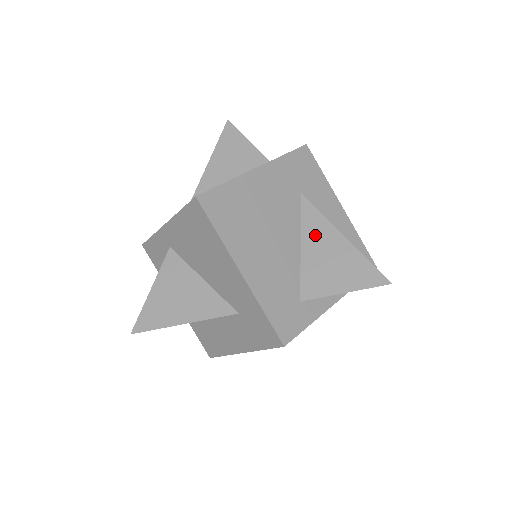
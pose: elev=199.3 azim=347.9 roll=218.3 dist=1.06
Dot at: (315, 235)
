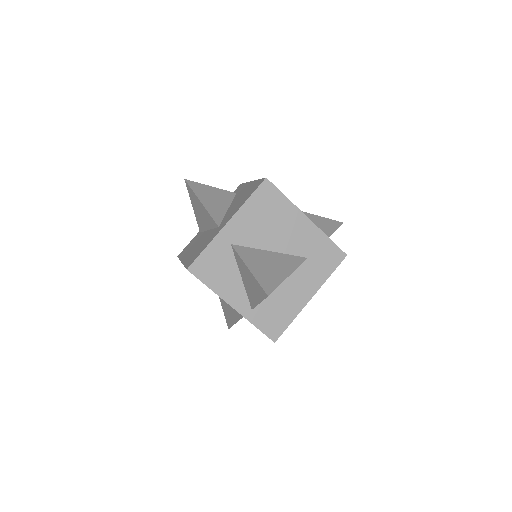
Dot at: occluded
